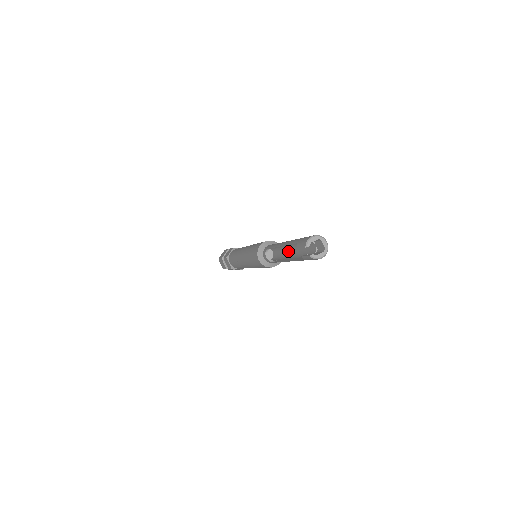
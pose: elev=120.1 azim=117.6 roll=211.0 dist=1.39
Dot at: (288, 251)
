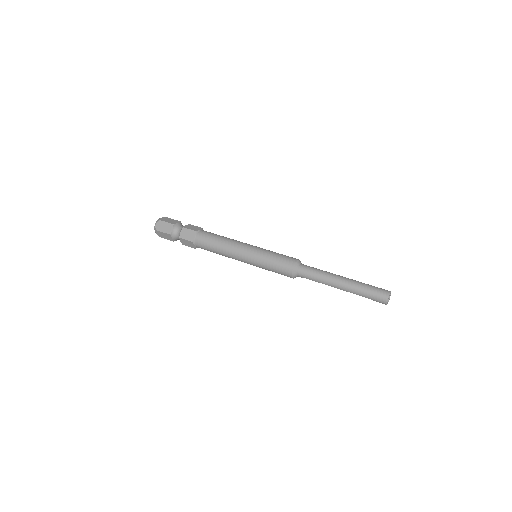
Dot at: (323, 272)
